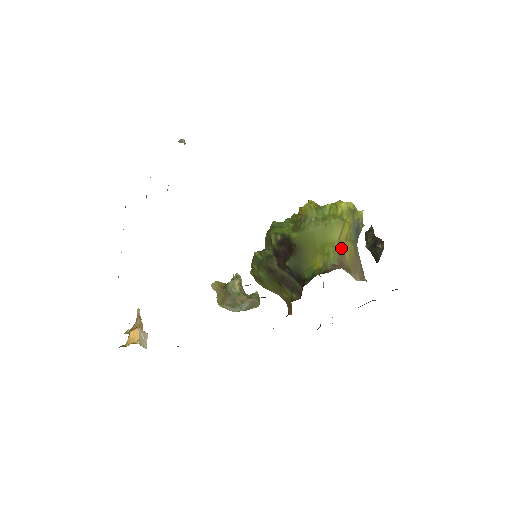
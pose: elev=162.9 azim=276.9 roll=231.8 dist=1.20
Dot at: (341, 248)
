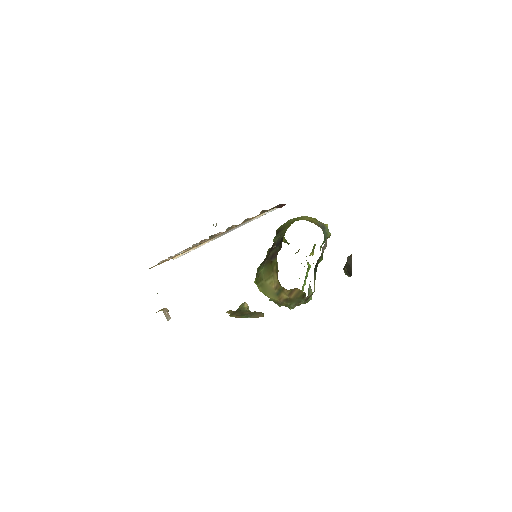
Dot at: occluded
